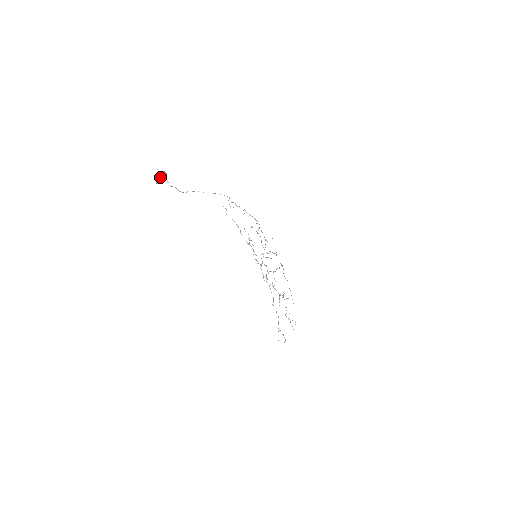
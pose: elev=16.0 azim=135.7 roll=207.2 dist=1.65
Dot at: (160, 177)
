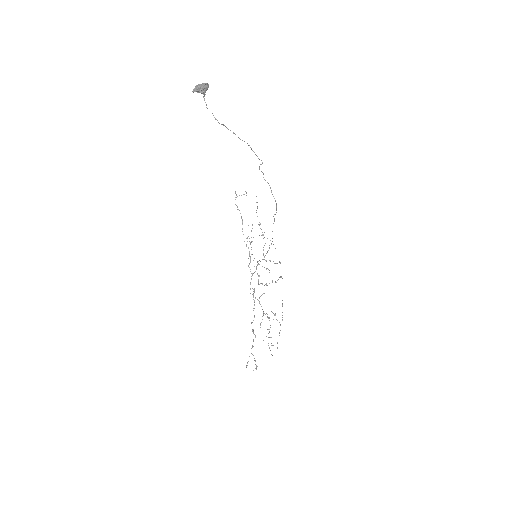
Dot at: (200, 86)
